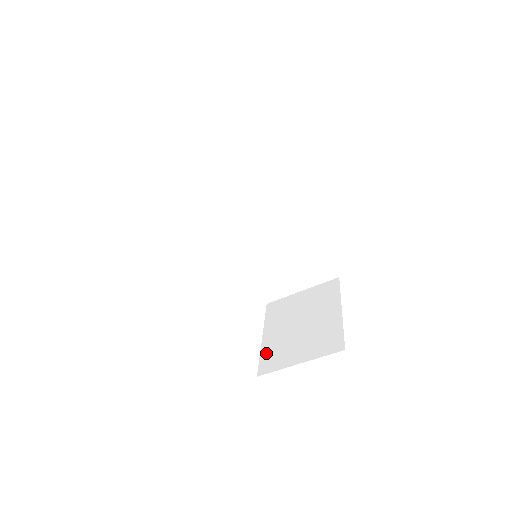
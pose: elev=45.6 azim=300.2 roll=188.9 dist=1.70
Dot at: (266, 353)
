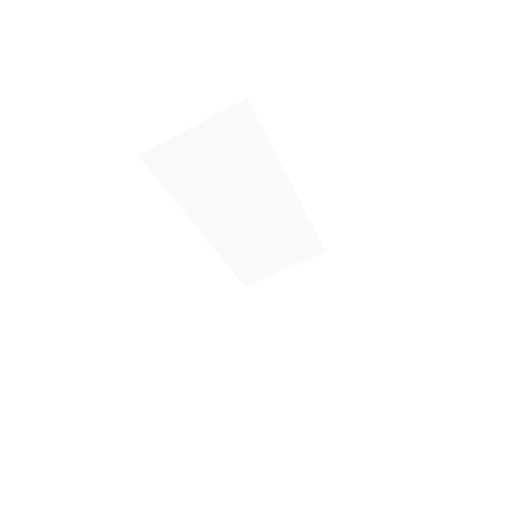
Dot at: (265, 351)
